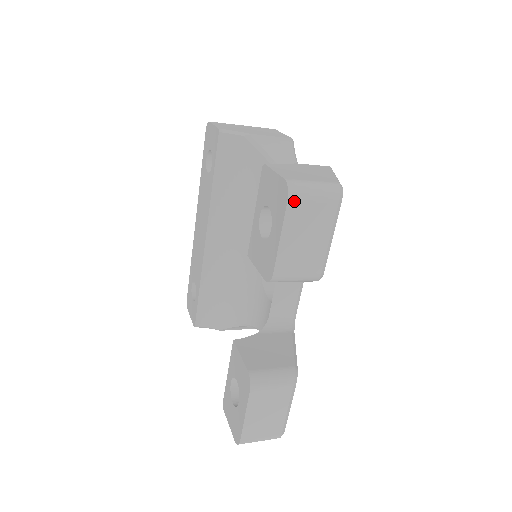
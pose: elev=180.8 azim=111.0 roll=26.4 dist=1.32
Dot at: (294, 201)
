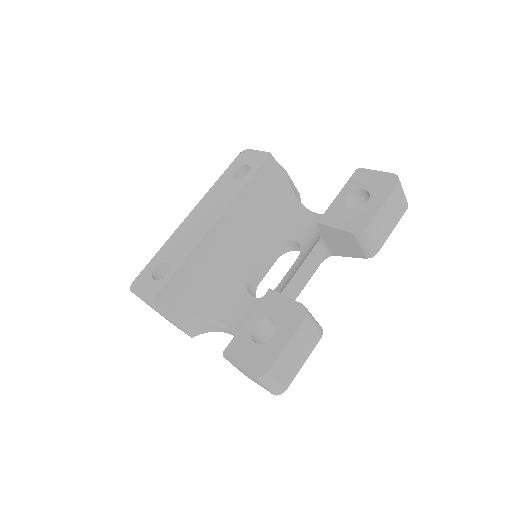
Dot at: (399, 187)
